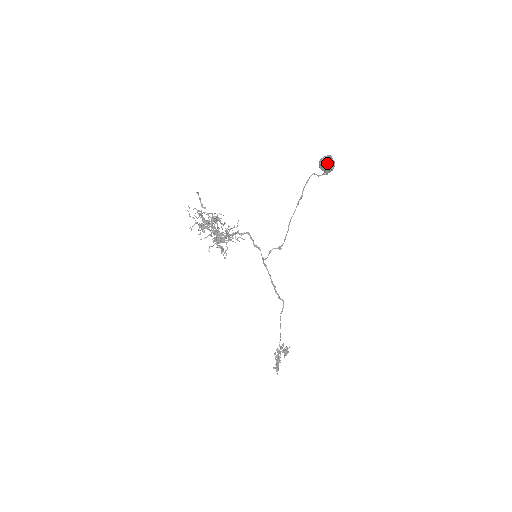
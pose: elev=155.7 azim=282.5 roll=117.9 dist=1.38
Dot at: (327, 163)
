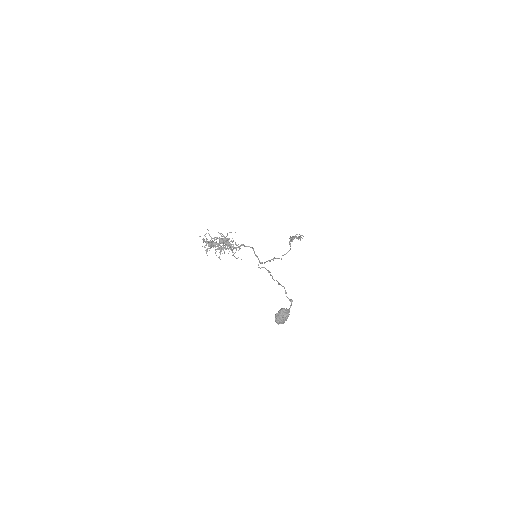
Dot at: (277, 323)
